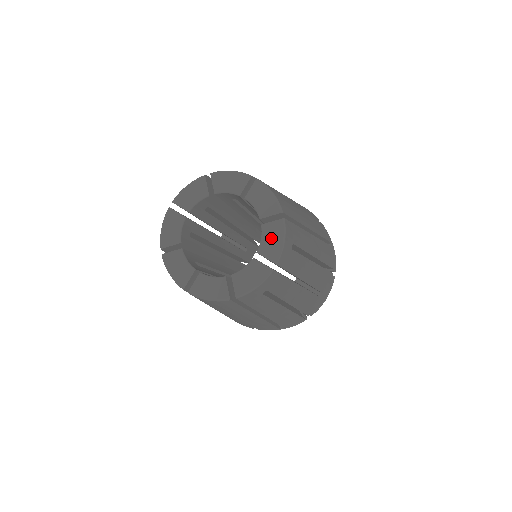
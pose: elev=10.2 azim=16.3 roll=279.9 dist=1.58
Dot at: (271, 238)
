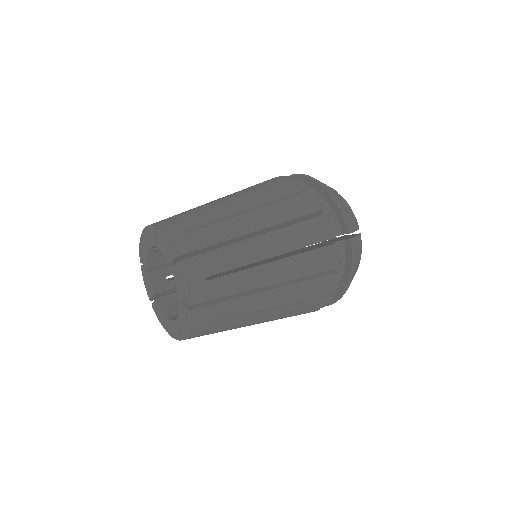
Dot at: (179, 282)
